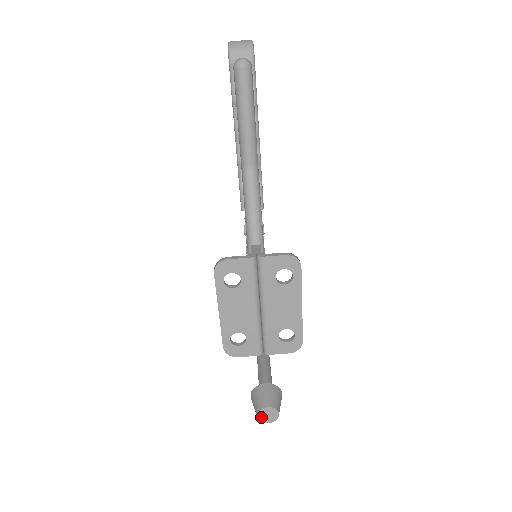
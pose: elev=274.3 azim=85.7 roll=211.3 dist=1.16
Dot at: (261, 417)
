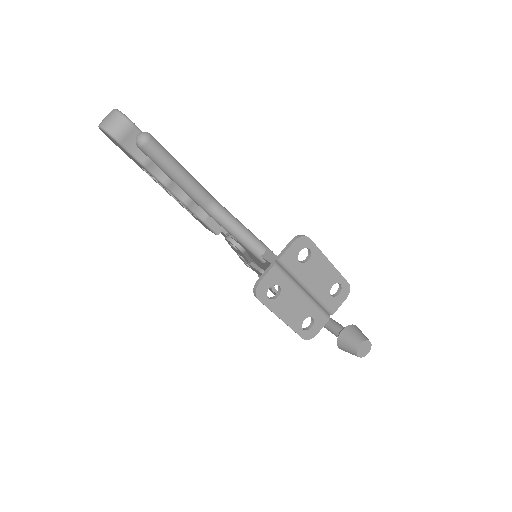
Dot at: (361, 355)
